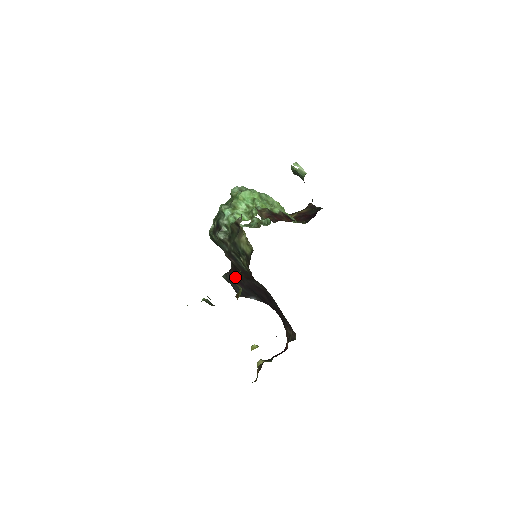
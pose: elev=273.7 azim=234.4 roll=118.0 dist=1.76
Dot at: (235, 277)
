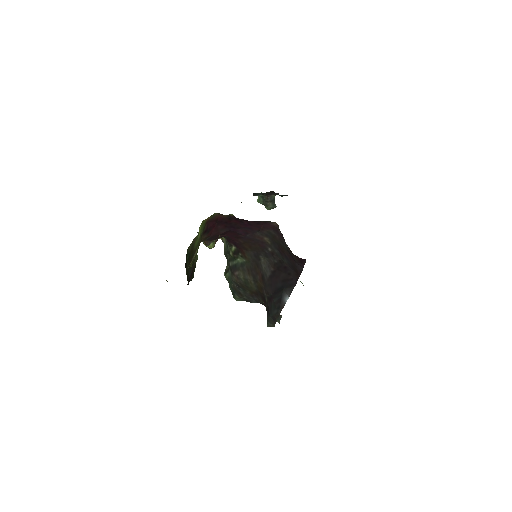
Dot at: occluded
